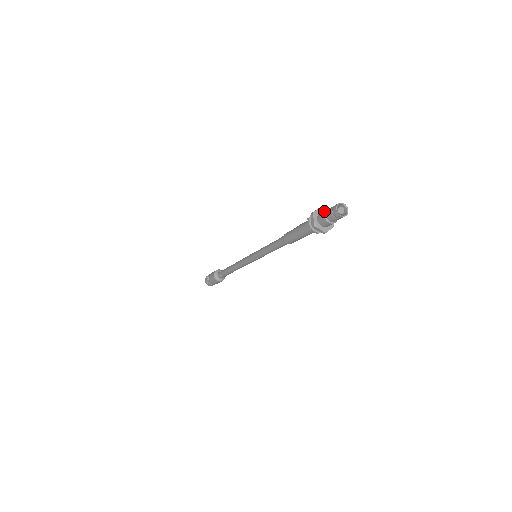
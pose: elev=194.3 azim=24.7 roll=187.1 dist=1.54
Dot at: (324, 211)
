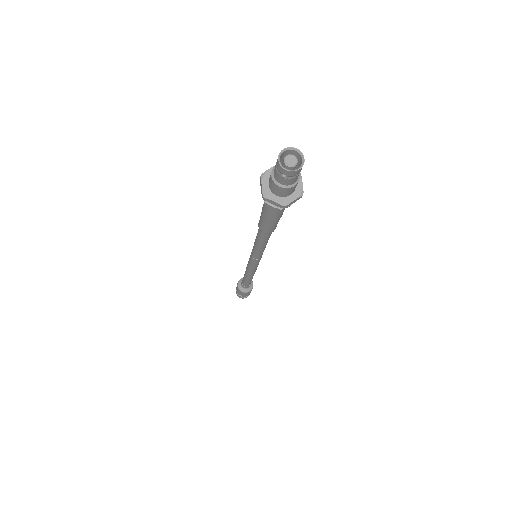
Dot at: (273, 182)
